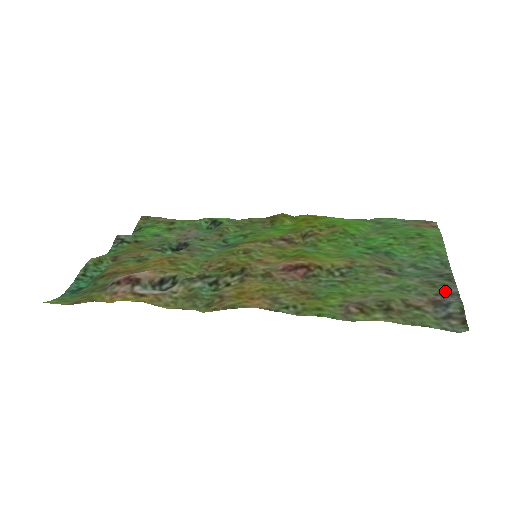
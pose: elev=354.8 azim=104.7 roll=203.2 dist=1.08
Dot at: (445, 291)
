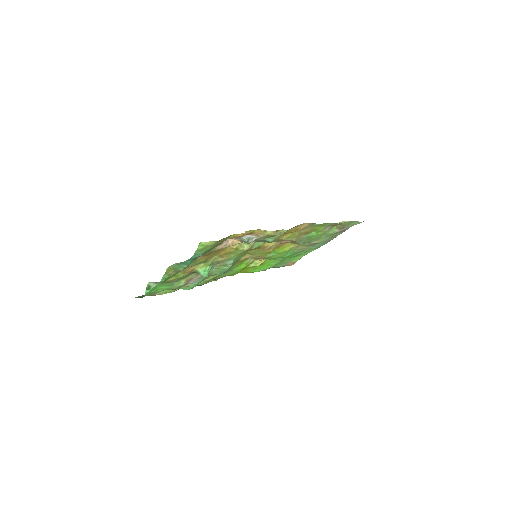
Dot at: (340, 233)
